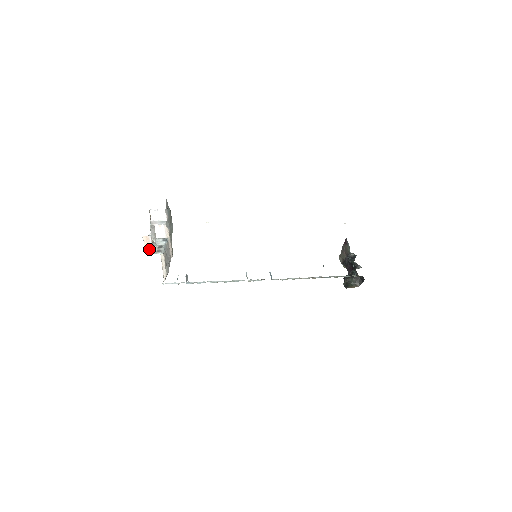
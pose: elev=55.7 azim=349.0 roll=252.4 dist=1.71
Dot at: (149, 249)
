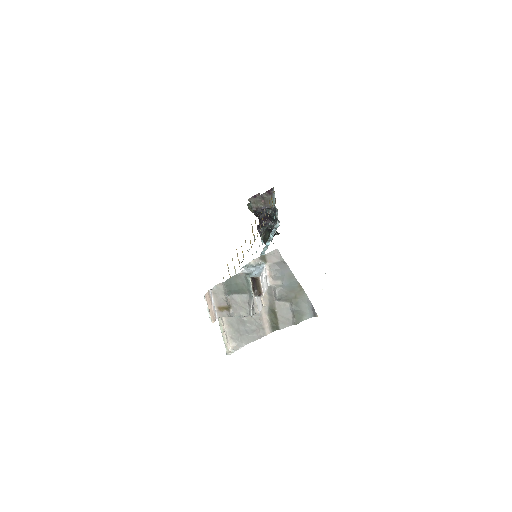
Dot at: (214, 313)
